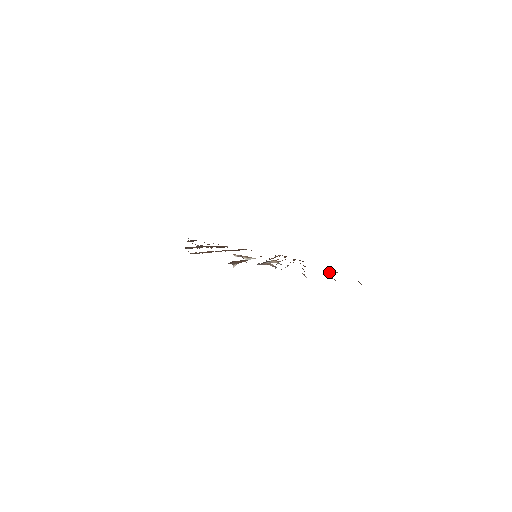
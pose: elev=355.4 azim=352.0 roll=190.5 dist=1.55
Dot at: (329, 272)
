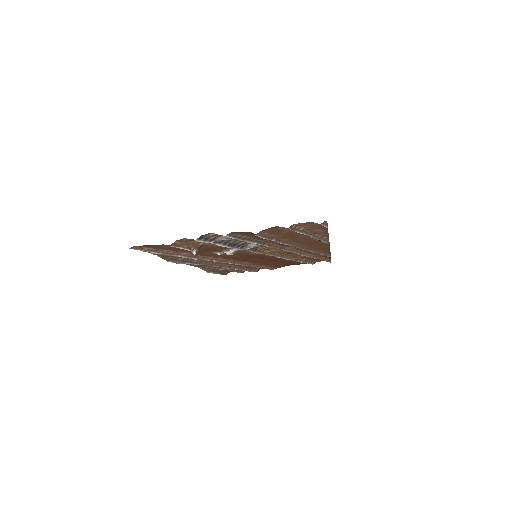
Dot at: occluded
